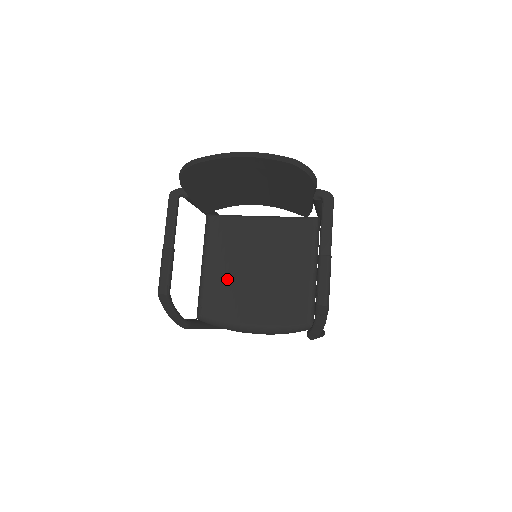
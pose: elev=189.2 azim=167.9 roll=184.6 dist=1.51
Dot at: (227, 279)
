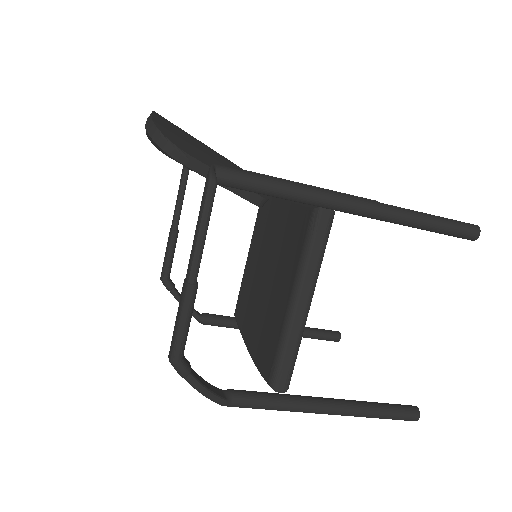
Dot at: (253, 279)
